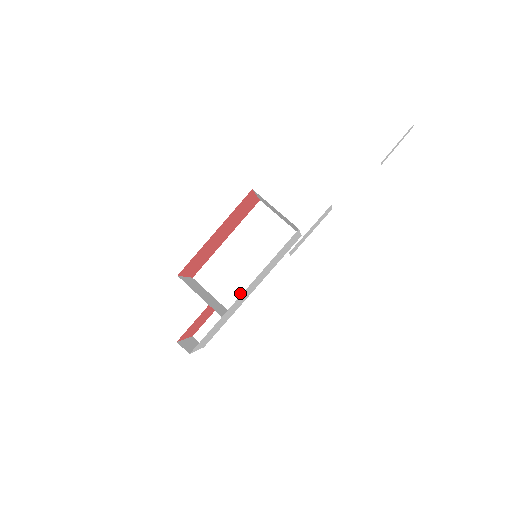
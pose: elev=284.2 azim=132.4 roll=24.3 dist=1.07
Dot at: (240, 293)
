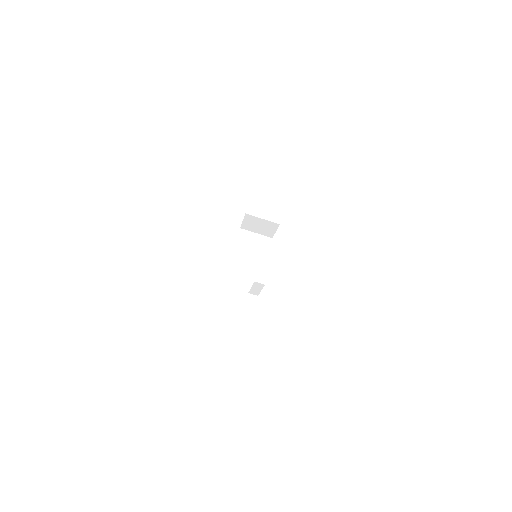
Dot at: occluded
